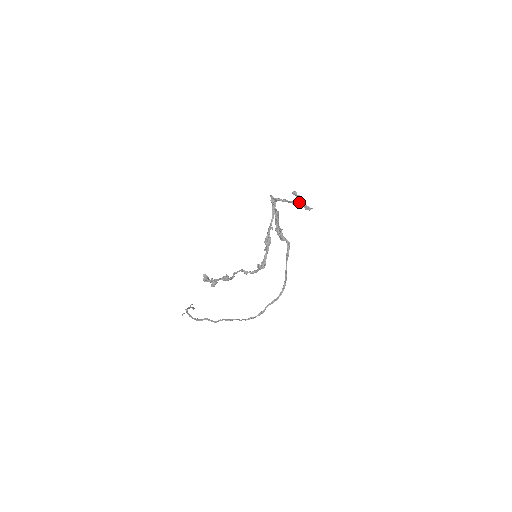
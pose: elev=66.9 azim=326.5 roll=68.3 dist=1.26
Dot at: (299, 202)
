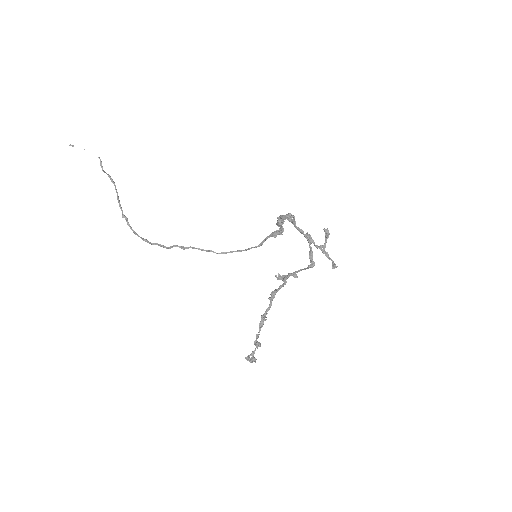
Dot at: (331, 260)
